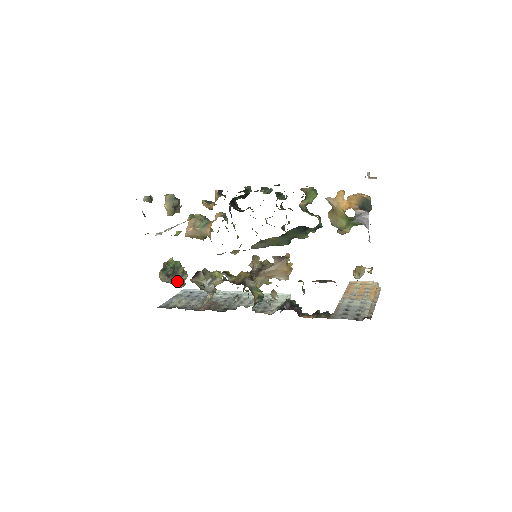
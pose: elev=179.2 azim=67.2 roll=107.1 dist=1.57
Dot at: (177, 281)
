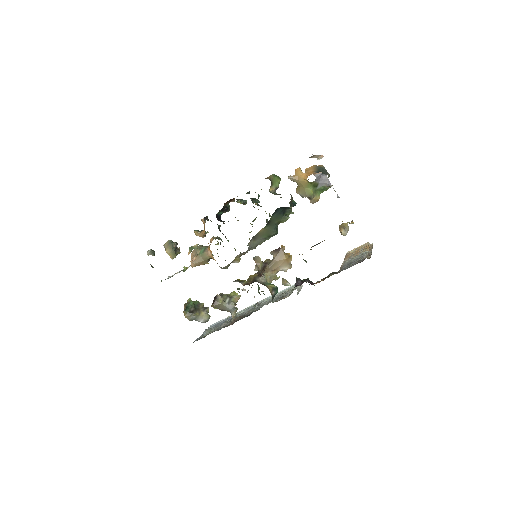
Dot at: (201, 315)
